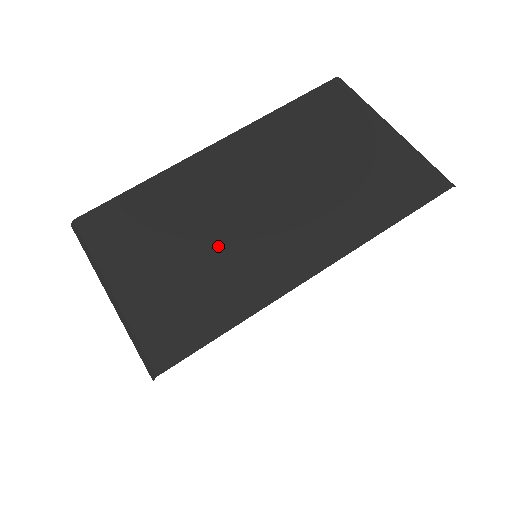
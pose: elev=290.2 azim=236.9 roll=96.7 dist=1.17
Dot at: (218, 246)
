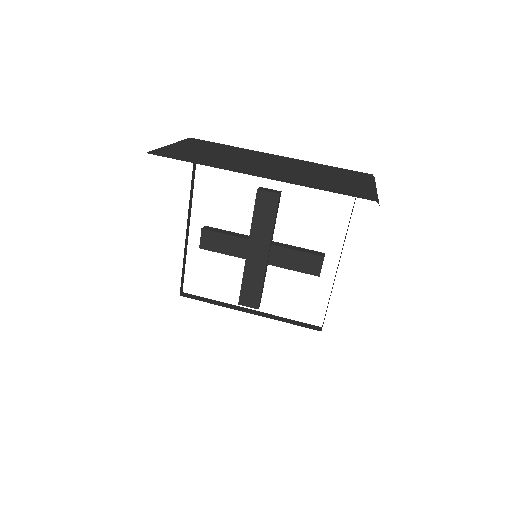
Dot at: (230, 159)
